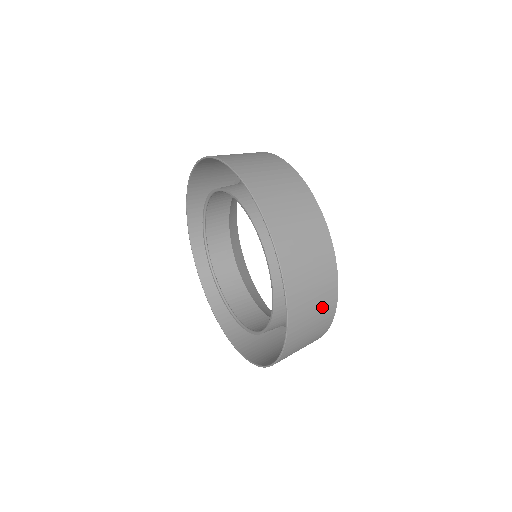
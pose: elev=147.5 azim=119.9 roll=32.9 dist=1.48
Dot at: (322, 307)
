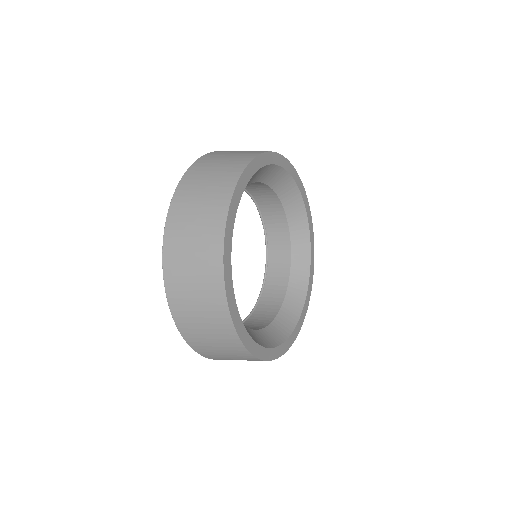
Dot at: (203, 261)
